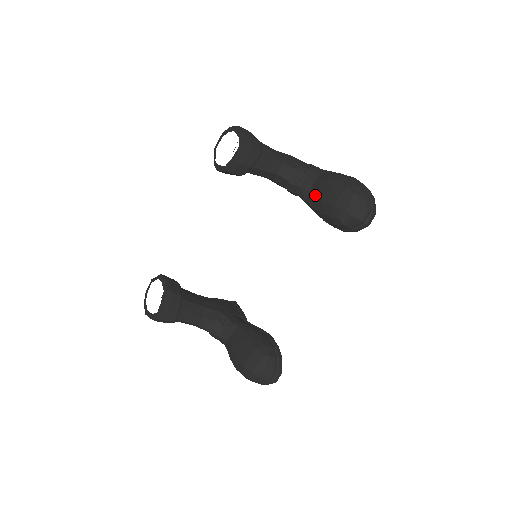
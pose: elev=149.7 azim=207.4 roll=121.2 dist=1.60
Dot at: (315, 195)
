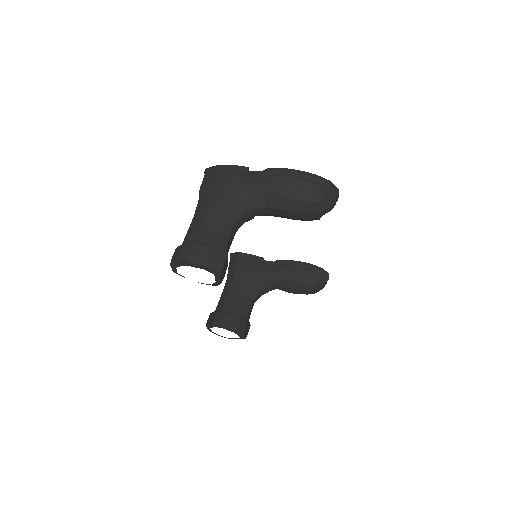
Dot at: occluded
